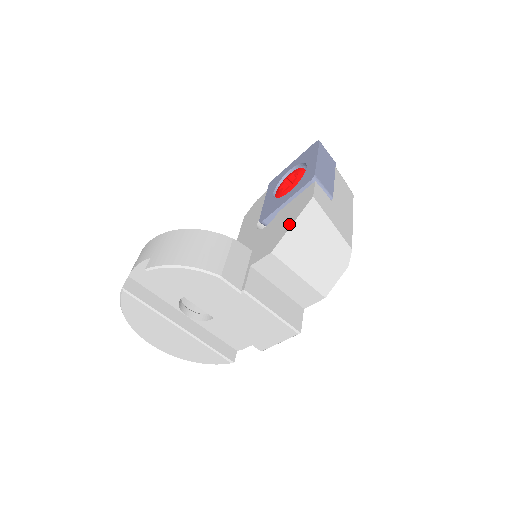
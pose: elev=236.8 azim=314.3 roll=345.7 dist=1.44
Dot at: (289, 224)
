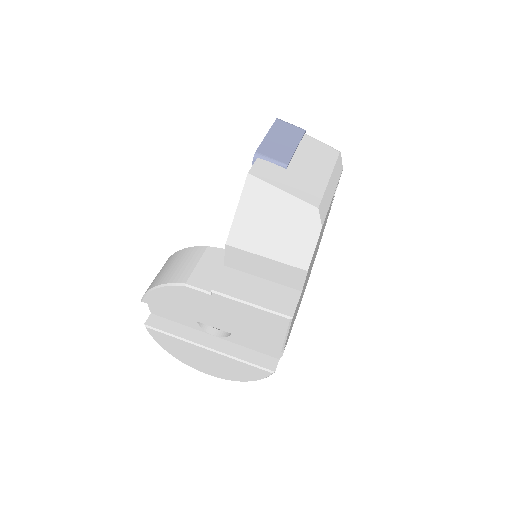
Dot at: (237, 210)
